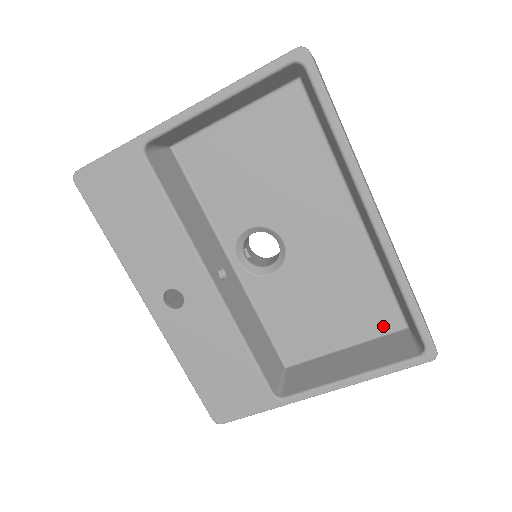
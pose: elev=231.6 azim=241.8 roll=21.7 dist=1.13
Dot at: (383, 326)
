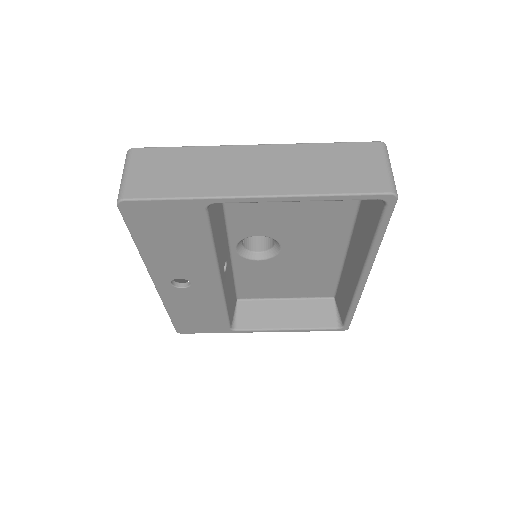
Dot at: (319, 295)
